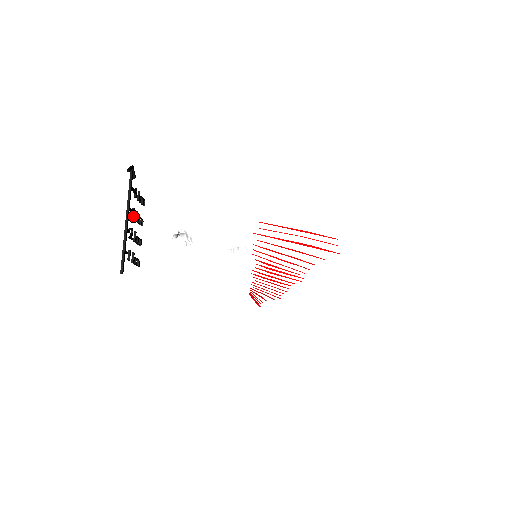
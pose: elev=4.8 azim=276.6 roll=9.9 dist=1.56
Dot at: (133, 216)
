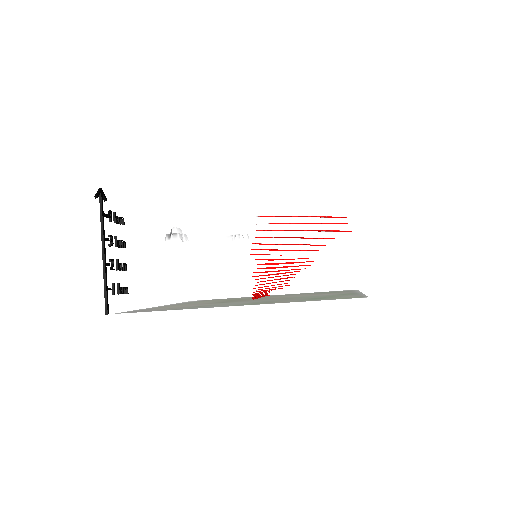
Dot at: (111, 244)
